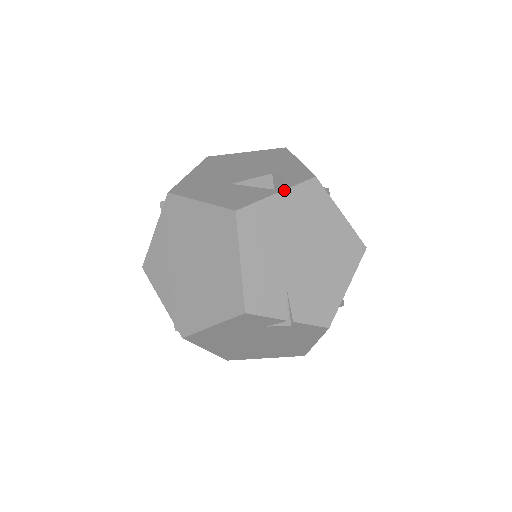
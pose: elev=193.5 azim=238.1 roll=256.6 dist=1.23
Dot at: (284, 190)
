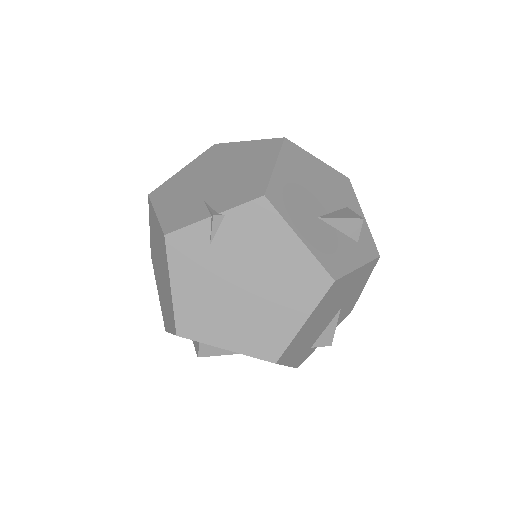
Dot at: (188, 164)
